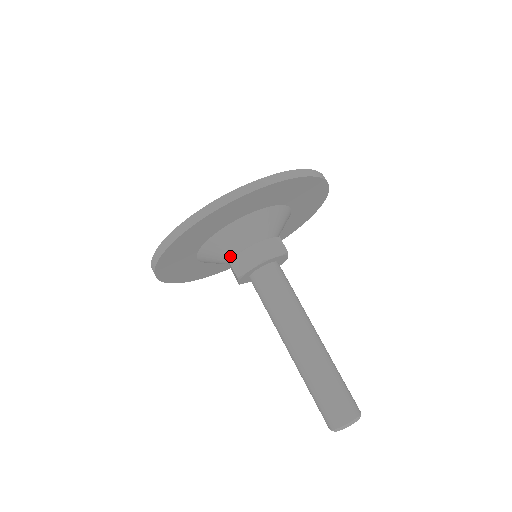
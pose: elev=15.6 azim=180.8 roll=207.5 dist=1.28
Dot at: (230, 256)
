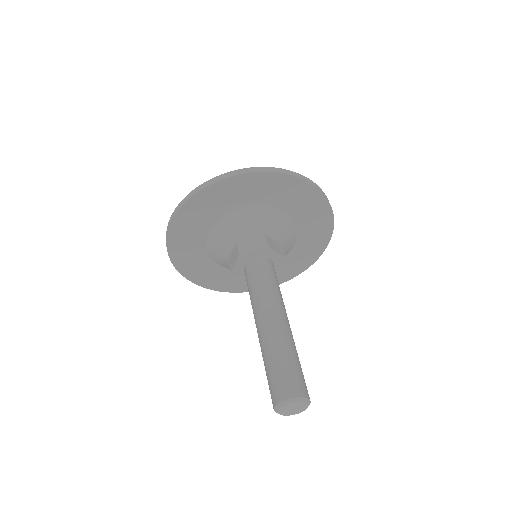
Dot at: occluded
